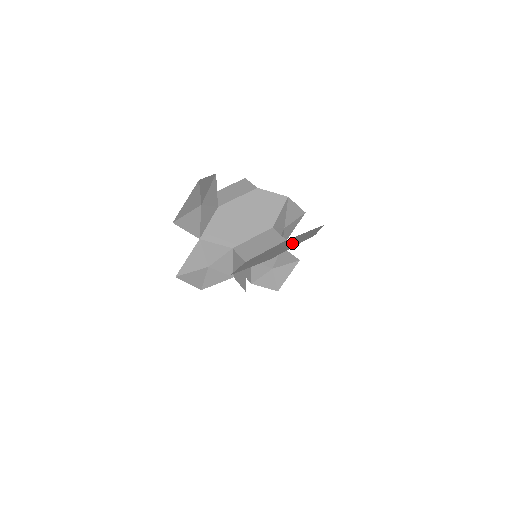
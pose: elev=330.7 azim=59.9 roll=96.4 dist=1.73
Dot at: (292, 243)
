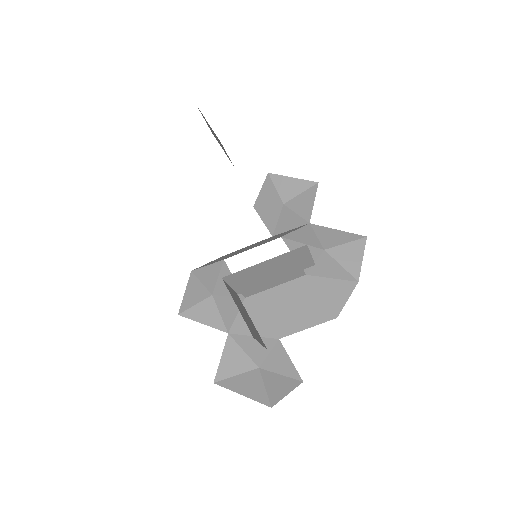
Dot at: (310, 310)
